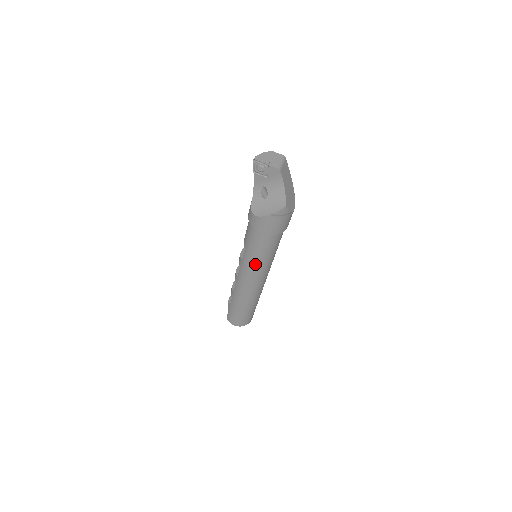
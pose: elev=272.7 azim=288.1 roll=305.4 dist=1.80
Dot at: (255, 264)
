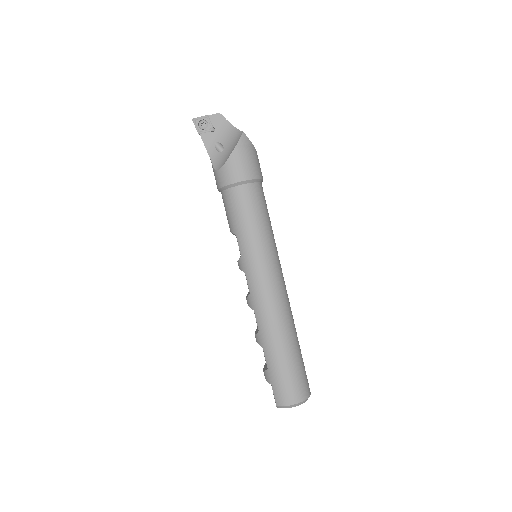
Dot at: (256, 244)
